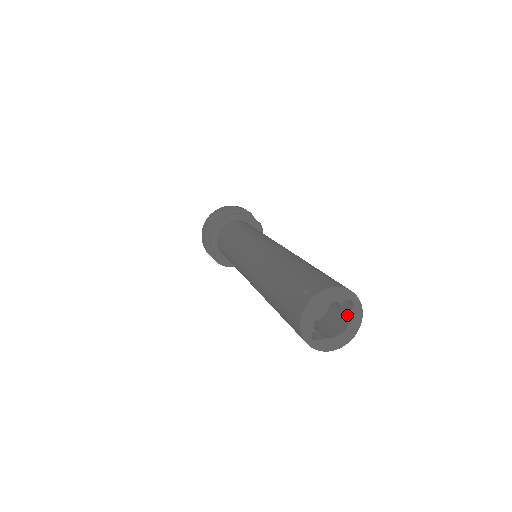
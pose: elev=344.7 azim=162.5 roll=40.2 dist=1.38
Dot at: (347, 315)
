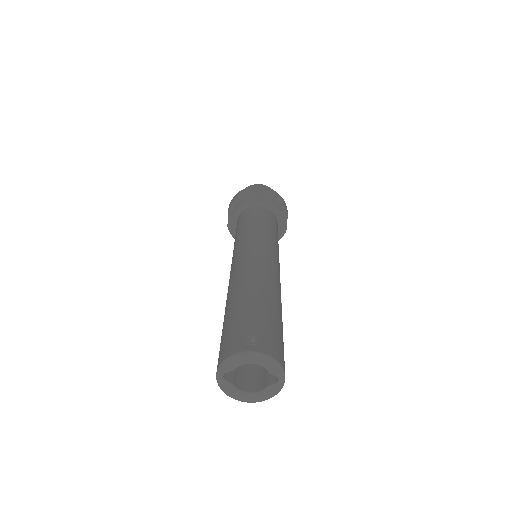
Dot at: (265, 384)
